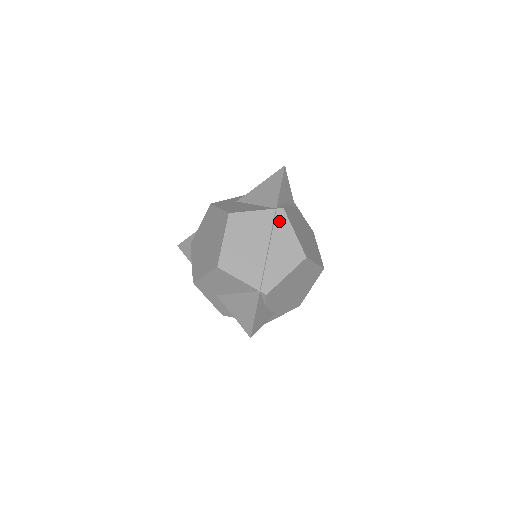
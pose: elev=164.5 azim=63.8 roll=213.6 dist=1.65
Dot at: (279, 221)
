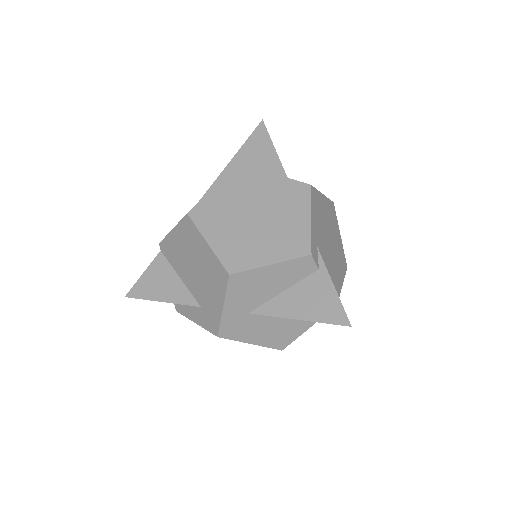
Dot at: occluded
